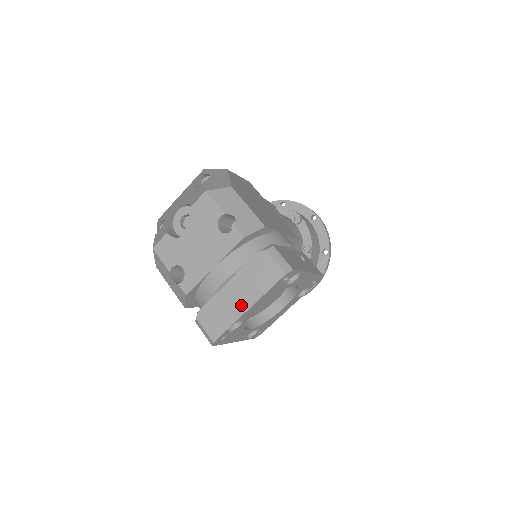
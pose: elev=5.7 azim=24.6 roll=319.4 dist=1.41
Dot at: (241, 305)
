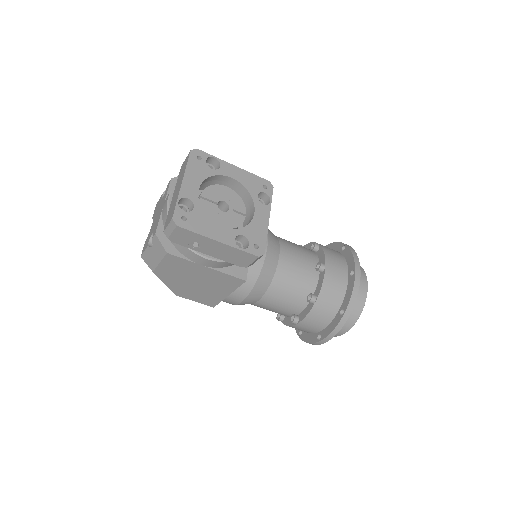
Dot at: (179, 189)
